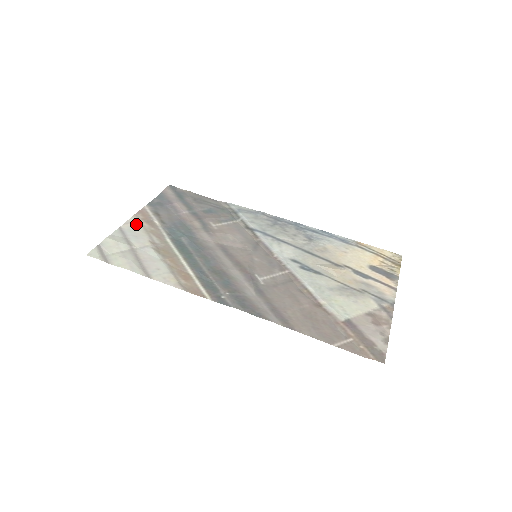
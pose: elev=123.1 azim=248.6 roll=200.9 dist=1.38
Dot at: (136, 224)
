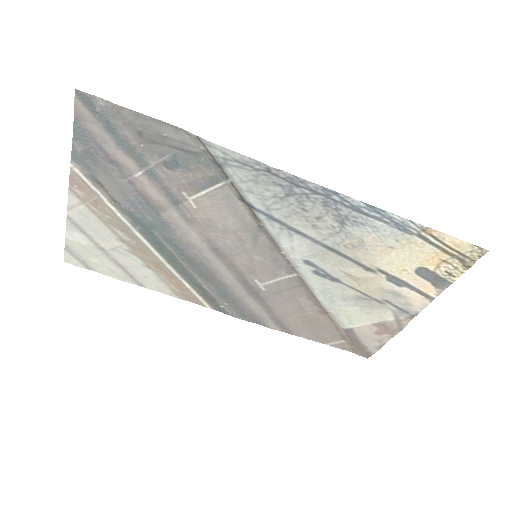
Dot at: (83, 209)
